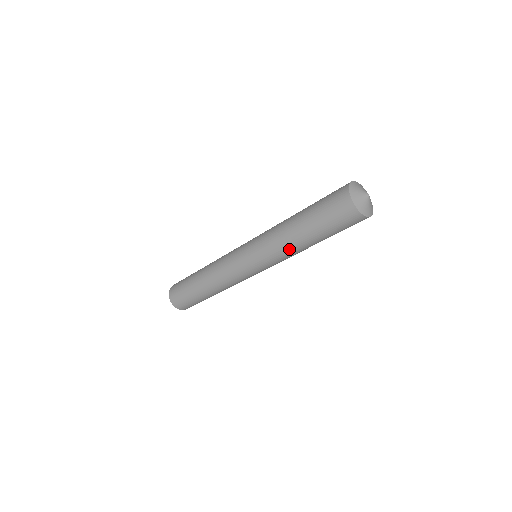
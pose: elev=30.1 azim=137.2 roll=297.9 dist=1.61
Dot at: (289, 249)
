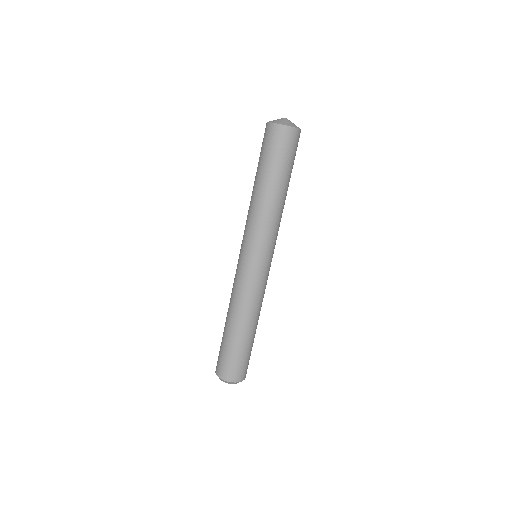
Dot at: (275, 212)
